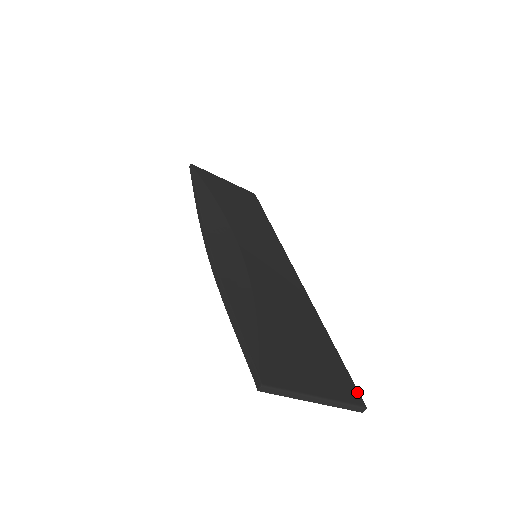
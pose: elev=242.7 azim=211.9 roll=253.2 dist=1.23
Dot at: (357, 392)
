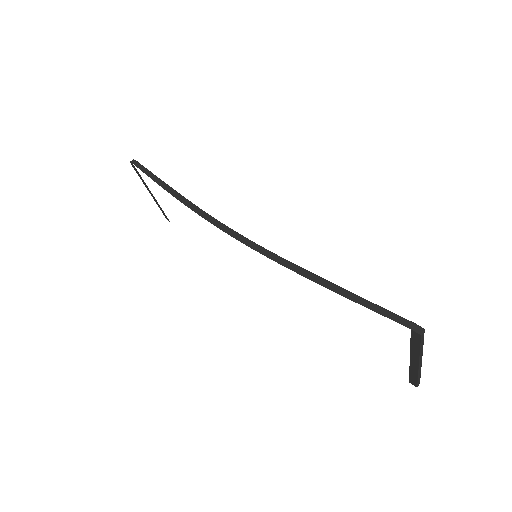
Dot at: occluded
